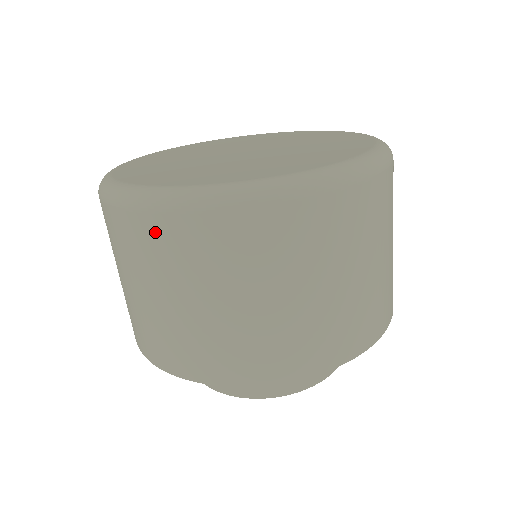
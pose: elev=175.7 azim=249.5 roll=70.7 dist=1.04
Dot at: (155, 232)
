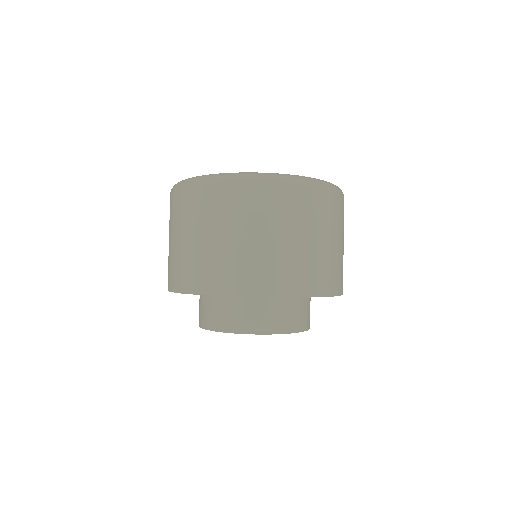
Dot at: (248, 193)
